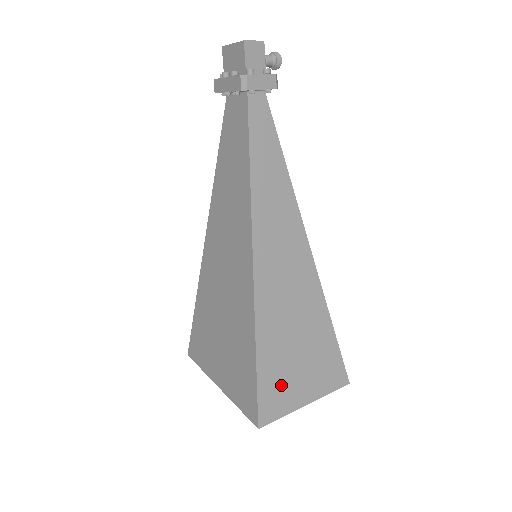
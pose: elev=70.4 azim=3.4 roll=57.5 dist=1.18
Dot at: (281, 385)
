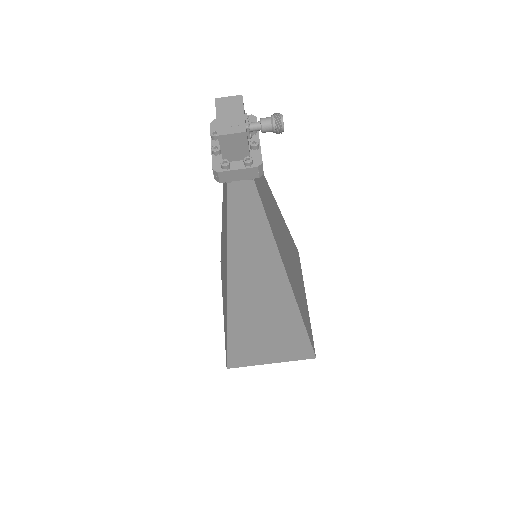
Dot at: (249, 353)
